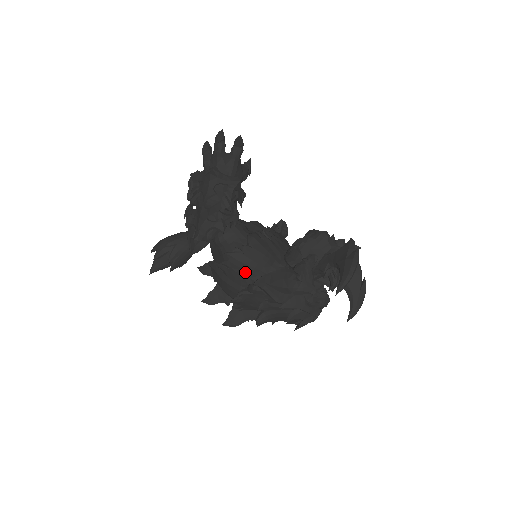
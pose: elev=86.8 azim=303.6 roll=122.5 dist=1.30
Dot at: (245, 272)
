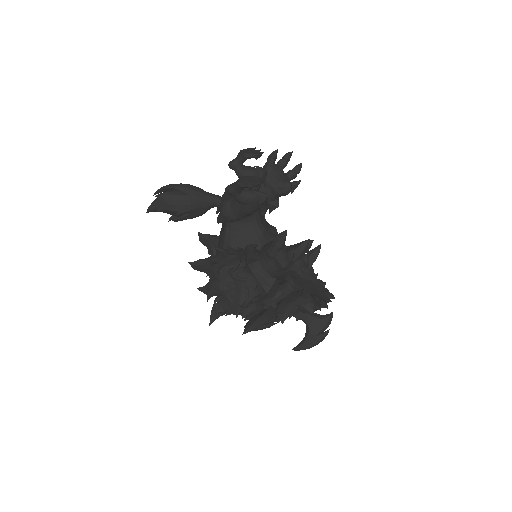
Dot at: occluded
